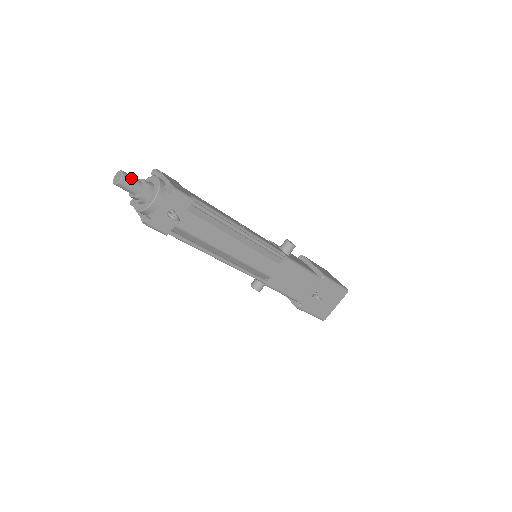
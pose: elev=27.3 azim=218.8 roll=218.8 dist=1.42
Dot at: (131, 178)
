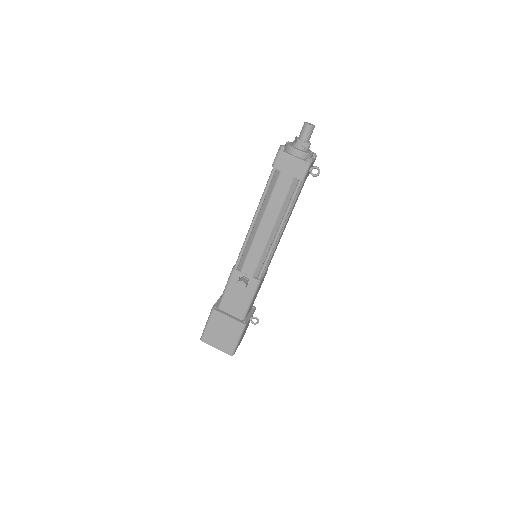
Dot at: occluded
